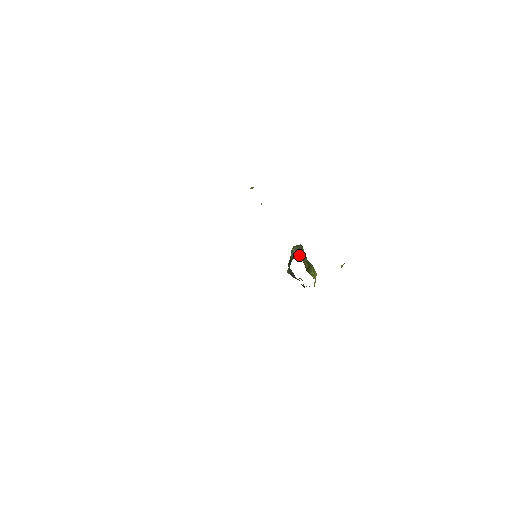
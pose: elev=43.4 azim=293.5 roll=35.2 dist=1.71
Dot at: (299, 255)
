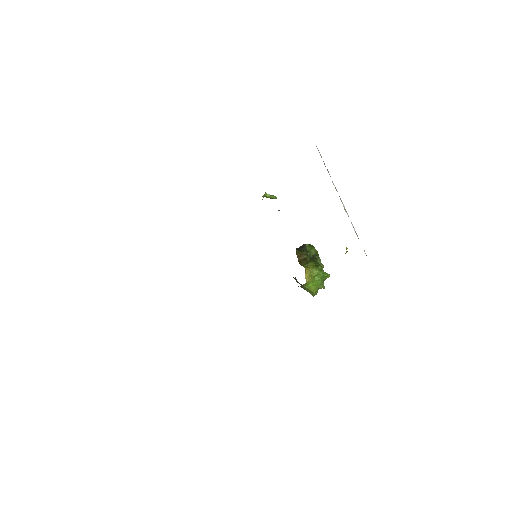
Dot at: (299, 249)
